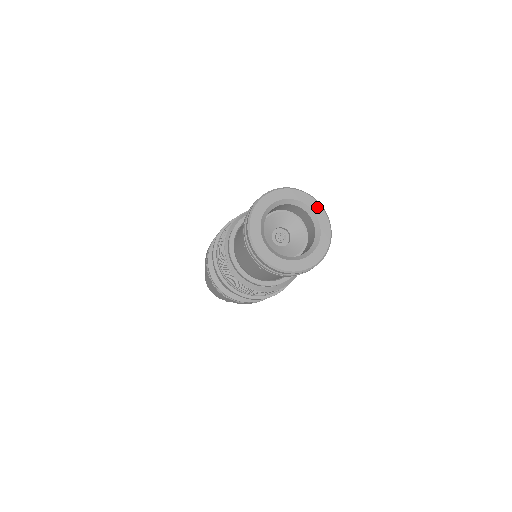
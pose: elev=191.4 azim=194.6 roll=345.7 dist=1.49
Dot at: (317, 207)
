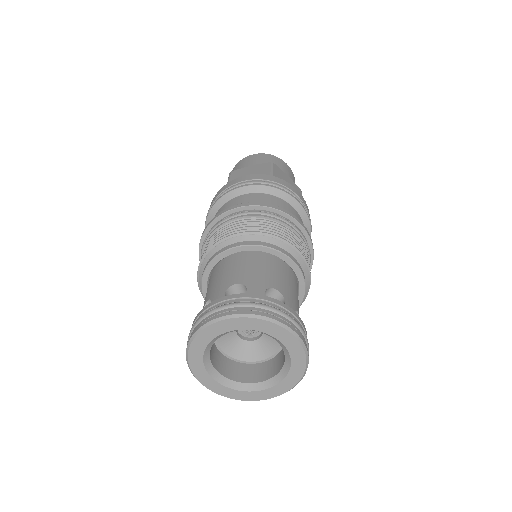
Dot at: (287, 337)
